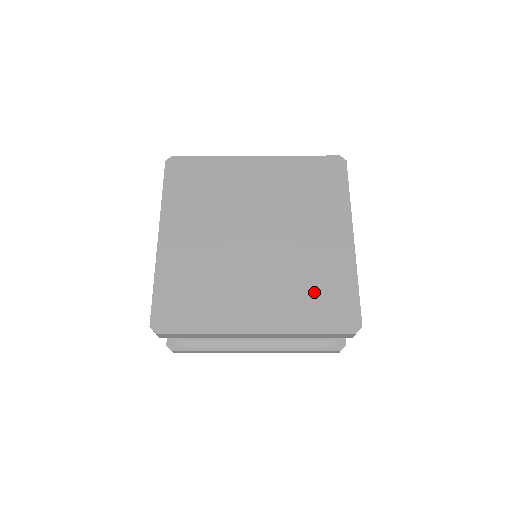
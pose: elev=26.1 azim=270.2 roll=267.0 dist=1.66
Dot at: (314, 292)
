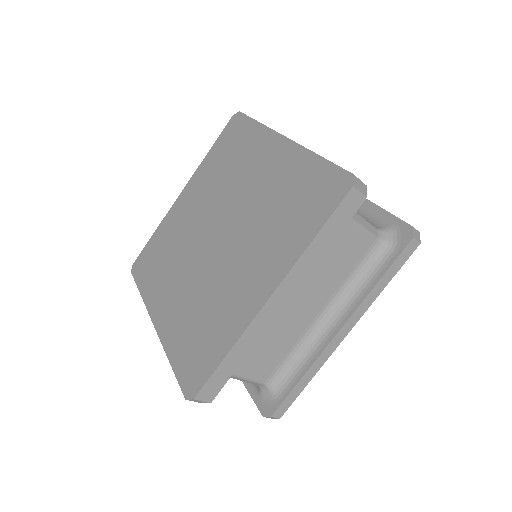
Dot at: (289, 208)
